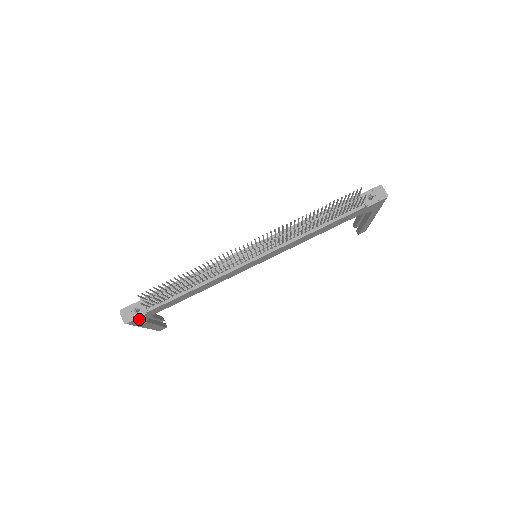
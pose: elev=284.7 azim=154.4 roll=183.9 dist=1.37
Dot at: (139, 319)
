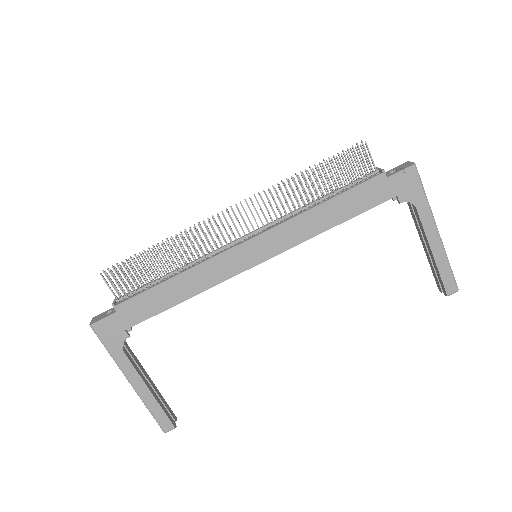
Dot at: (109, 327)
